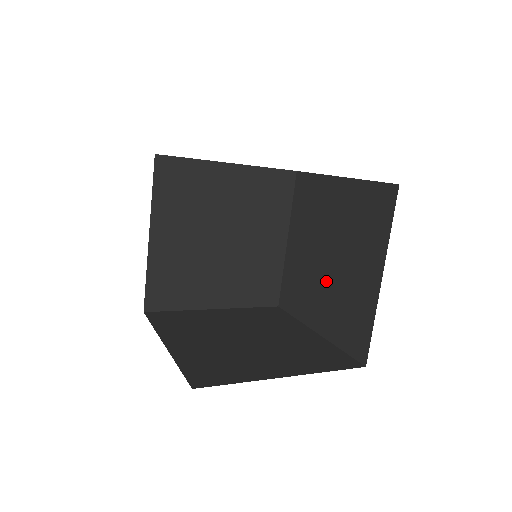
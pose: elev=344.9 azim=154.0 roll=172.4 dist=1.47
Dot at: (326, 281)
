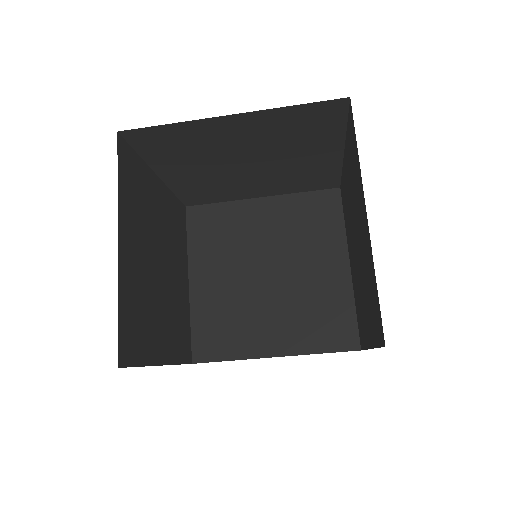
Dot at: (274, 297)
